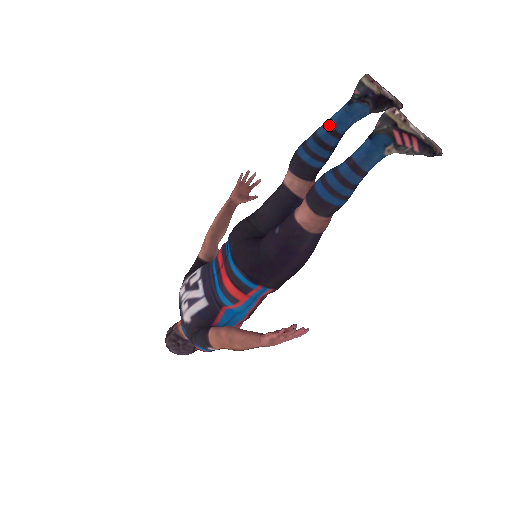
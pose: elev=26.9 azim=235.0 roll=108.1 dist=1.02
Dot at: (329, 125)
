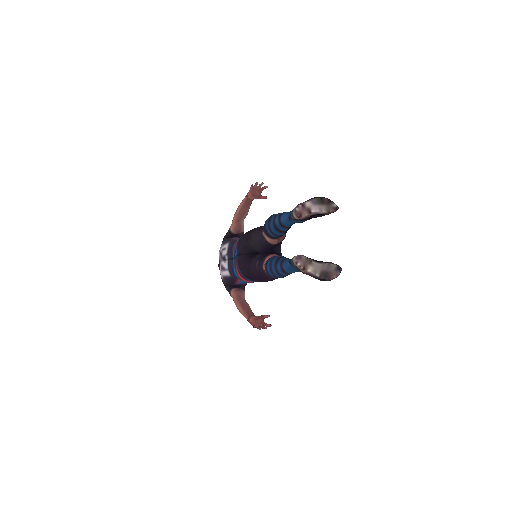
Dot at: (280, 222)
